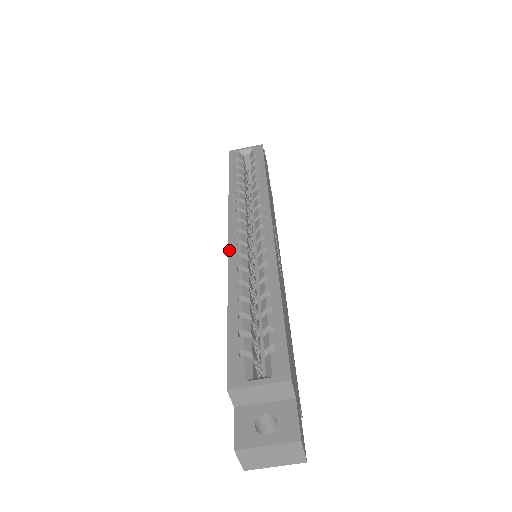
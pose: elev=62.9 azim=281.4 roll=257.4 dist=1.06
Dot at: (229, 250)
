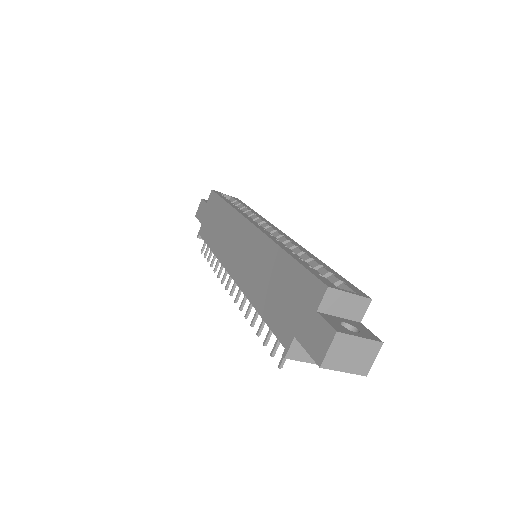
Dot at: (261, 230)
